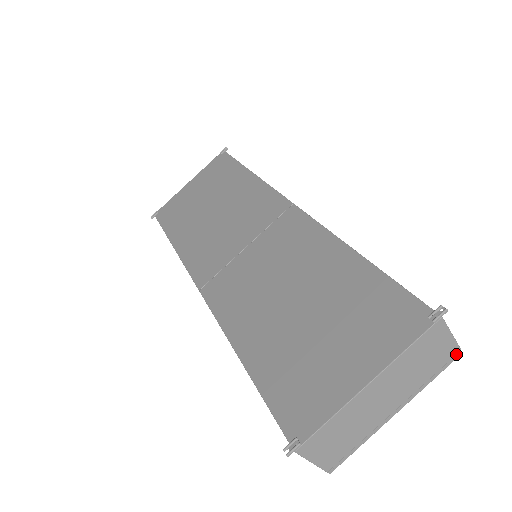
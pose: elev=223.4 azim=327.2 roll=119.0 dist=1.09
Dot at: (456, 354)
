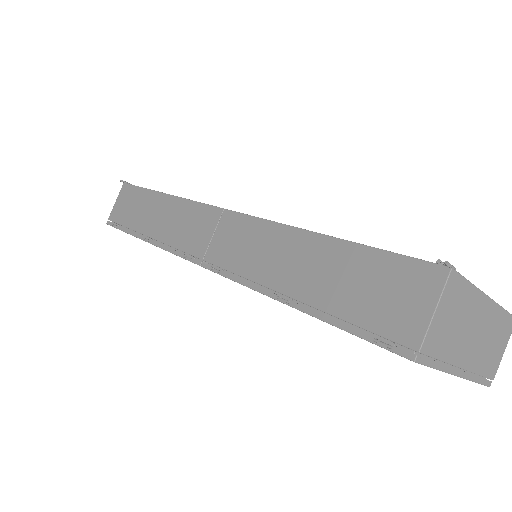
Dot at: occluded
